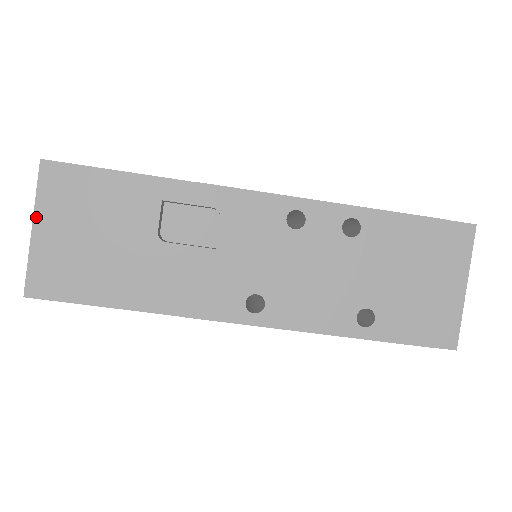
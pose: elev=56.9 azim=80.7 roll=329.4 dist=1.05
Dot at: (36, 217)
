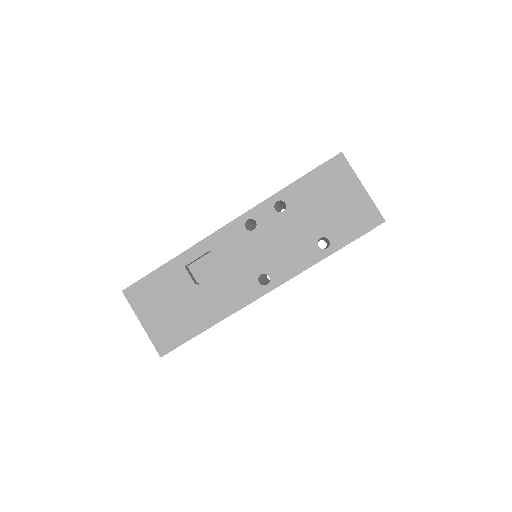
Dot at: (139, 318)
